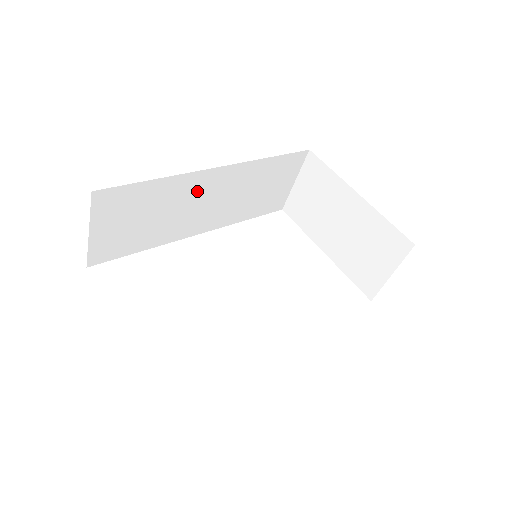
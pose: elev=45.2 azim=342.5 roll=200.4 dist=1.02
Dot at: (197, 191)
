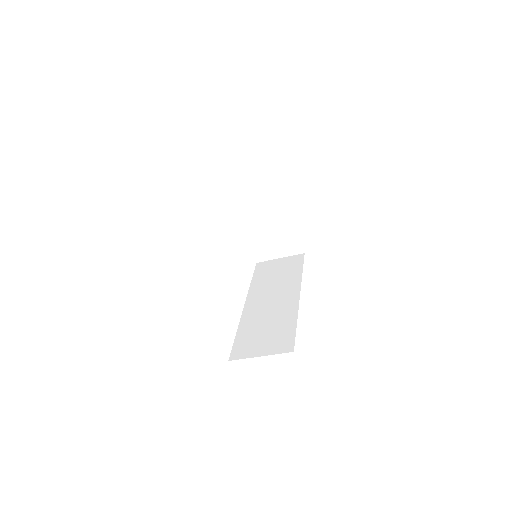
Dot at: occluded
